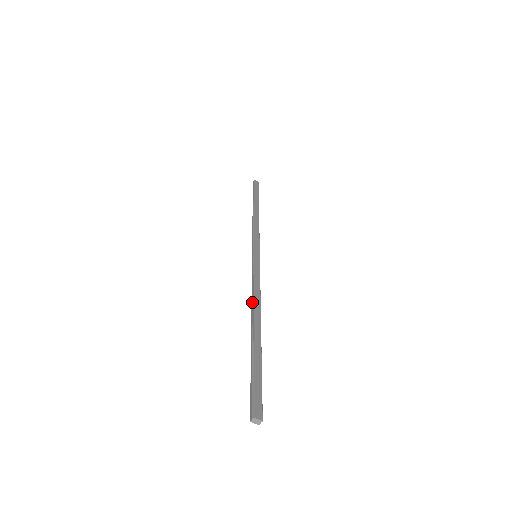
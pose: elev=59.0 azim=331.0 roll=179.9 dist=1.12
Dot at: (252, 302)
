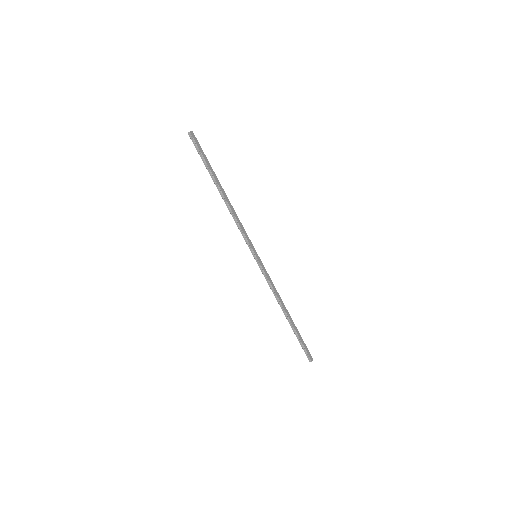
Dot at: (278, 301)
